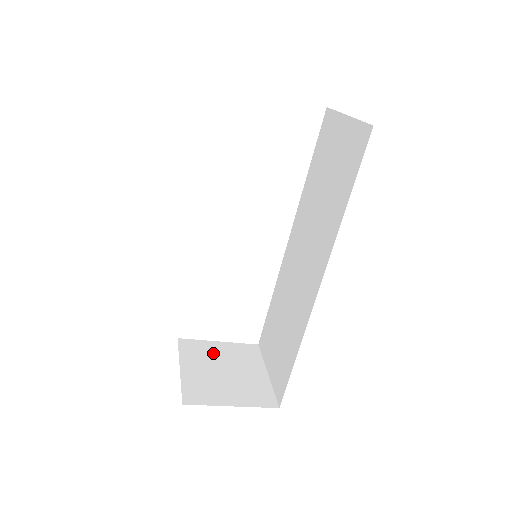
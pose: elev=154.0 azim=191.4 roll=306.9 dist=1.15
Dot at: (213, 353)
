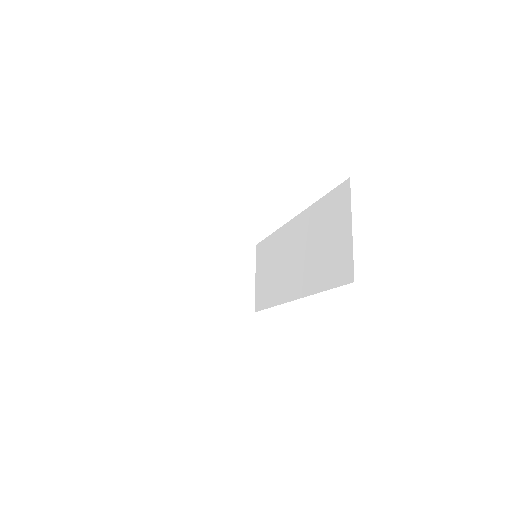
Dot at: (219, 256)
